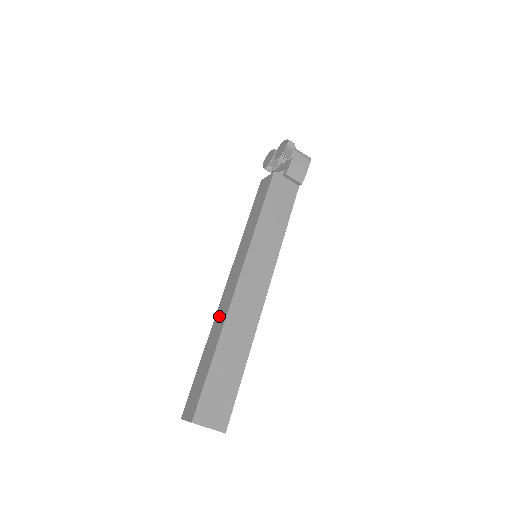
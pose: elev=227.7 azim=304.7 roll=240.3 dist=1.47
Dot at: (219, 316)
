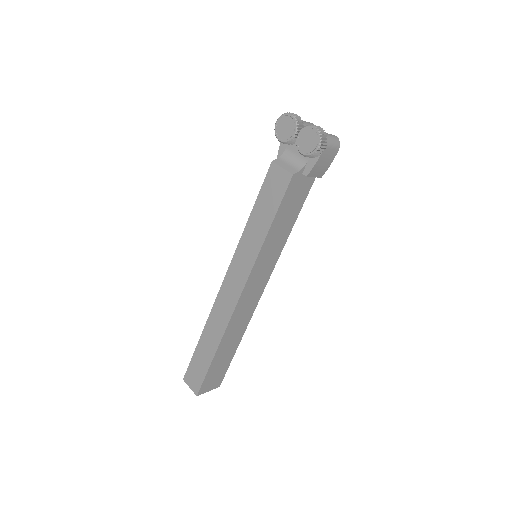
Dot at: (217, 316)
